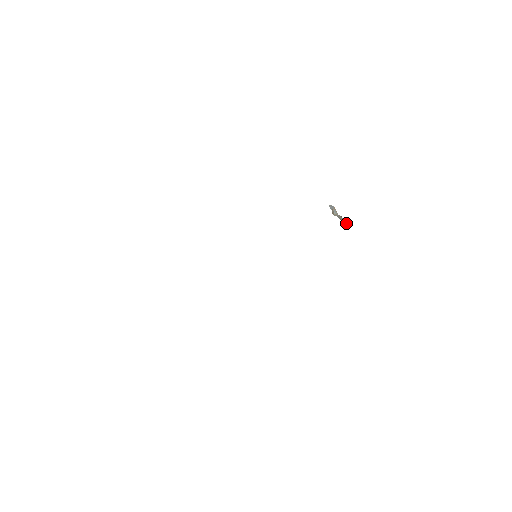
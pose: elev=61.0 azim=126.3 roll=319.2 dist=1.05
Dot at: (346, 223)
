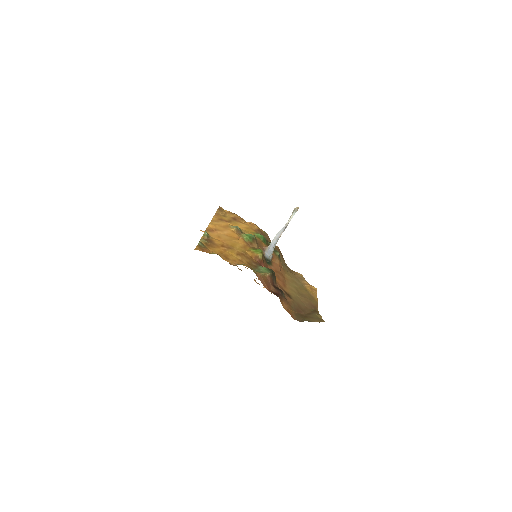
Dot at: occluded
